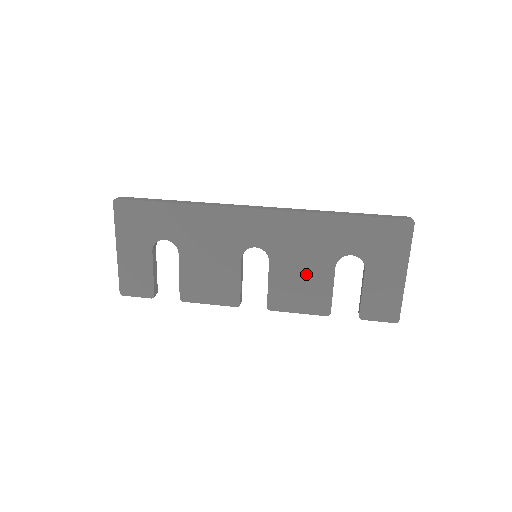
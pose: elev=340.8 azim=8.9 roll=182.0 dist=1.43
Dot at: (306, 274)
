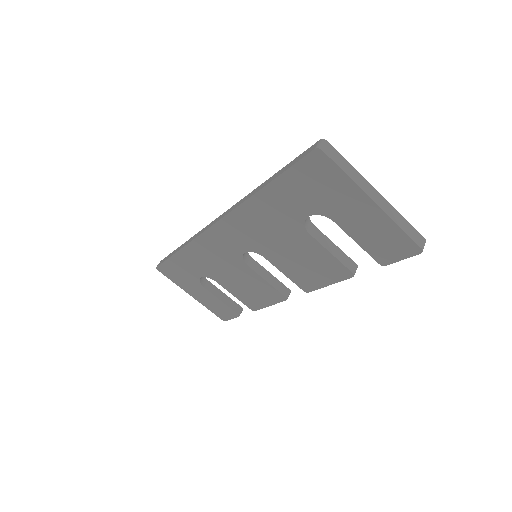
Dot at: (297, 252)
